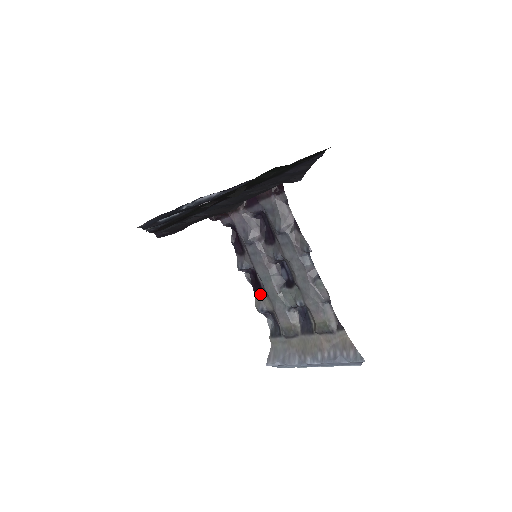
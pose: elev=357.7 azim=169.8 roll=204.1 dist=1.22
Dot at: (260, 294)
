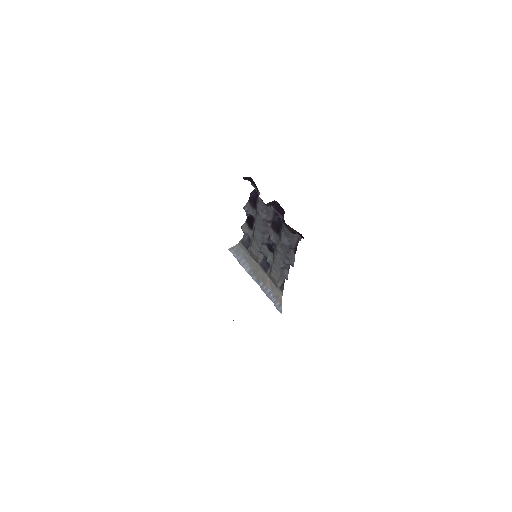
Dot at: (249, 227)
